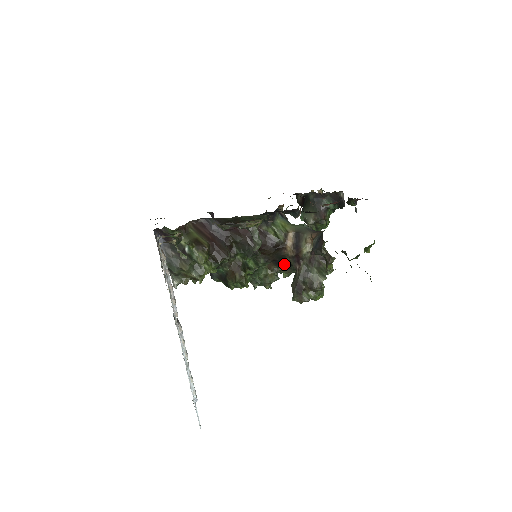
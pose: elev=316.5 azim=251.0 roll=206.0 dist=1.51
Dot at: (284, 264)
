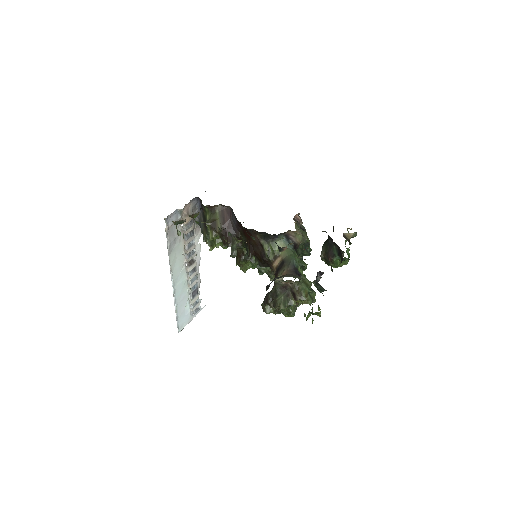
Dot at: occluded
